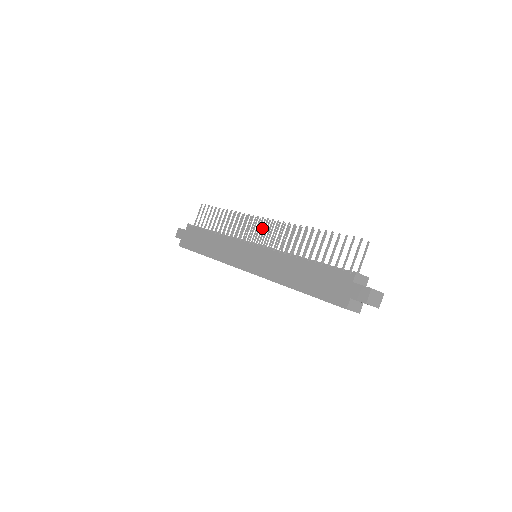
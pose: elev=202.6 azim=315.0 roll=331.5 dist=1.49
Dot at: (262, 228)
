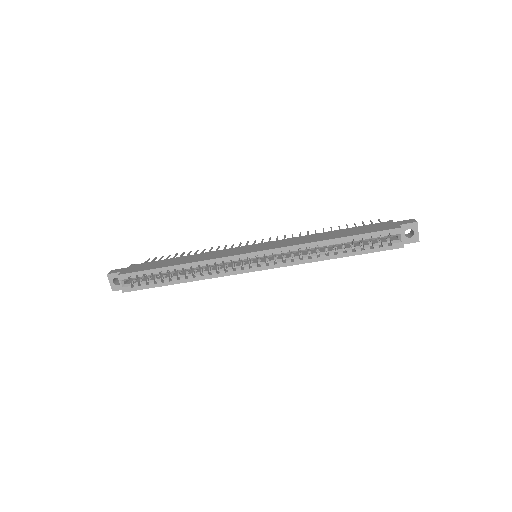
Dot at: occluded
